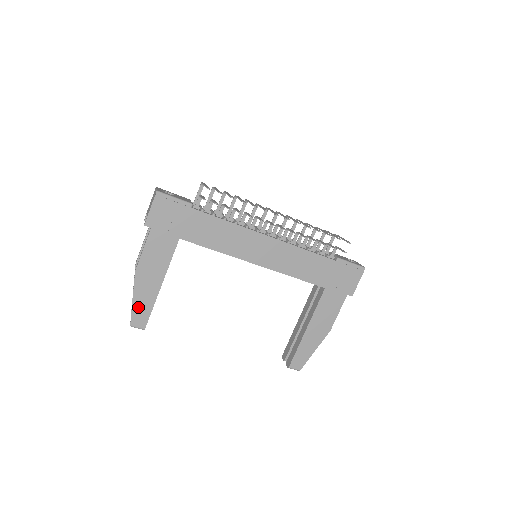
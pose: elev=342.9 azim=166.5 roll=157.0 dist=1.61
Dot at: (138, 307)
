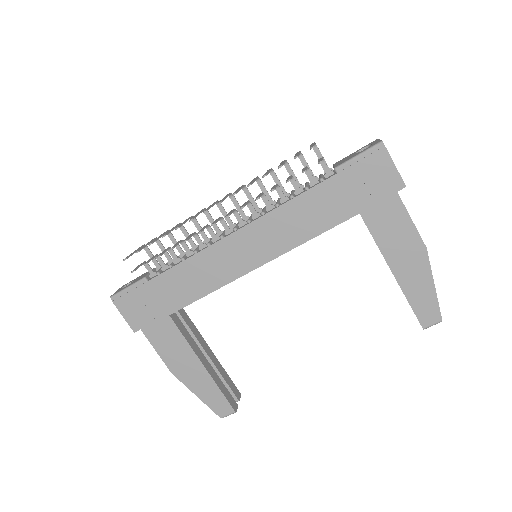
Dot at: (208, 399)
